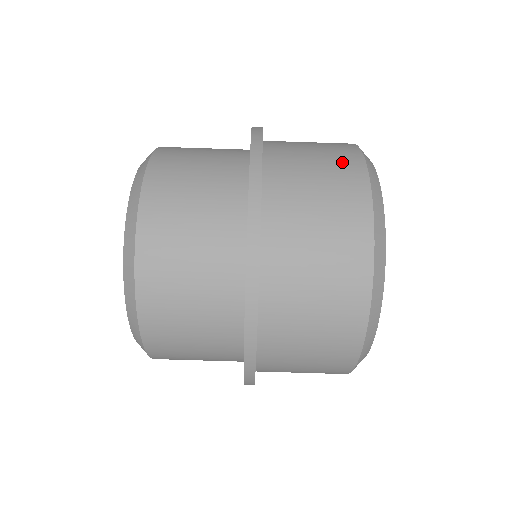
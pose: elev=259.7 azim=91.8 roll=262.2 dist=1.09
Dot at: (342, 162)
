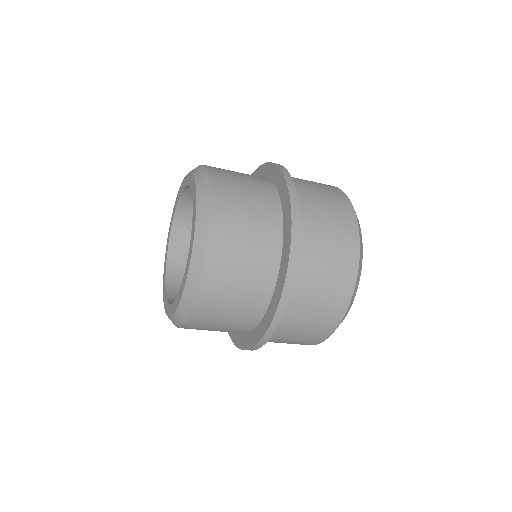
Dot at: (324, 325)
